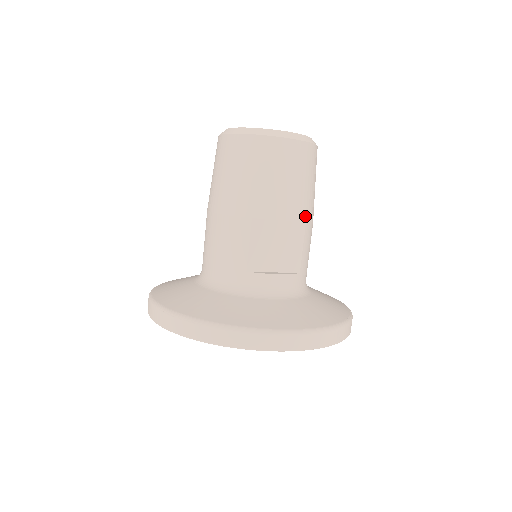
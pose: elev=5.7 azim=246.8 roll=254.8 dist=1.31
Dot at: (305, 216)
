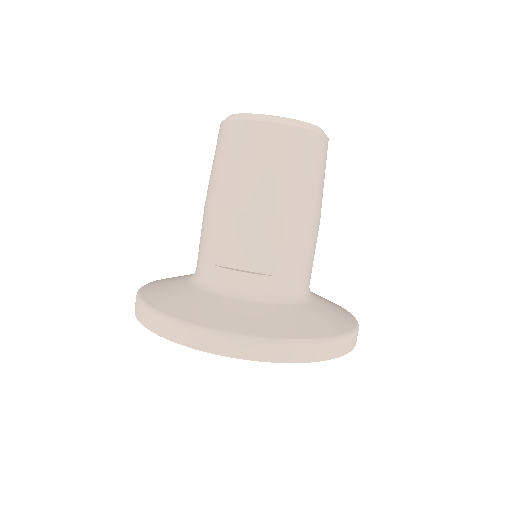
Dot at: (284, 210)
